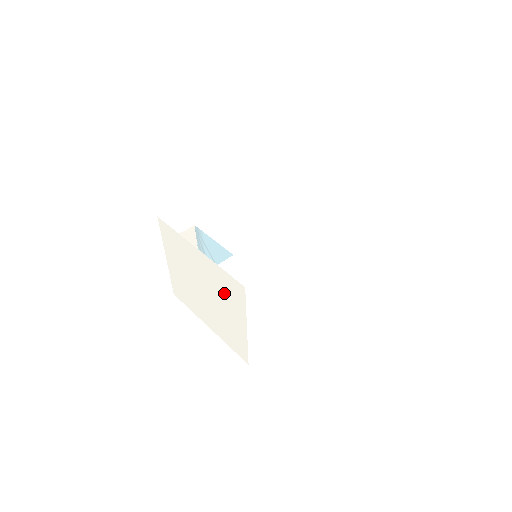
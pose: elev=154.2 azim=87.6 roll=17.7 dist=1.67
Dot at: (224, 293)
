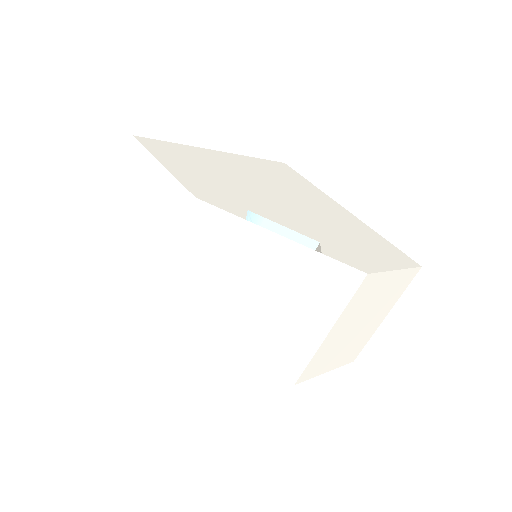
Dot at: (308, 292)
